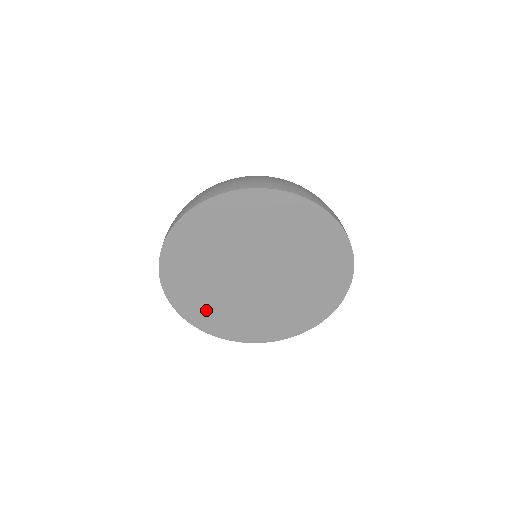
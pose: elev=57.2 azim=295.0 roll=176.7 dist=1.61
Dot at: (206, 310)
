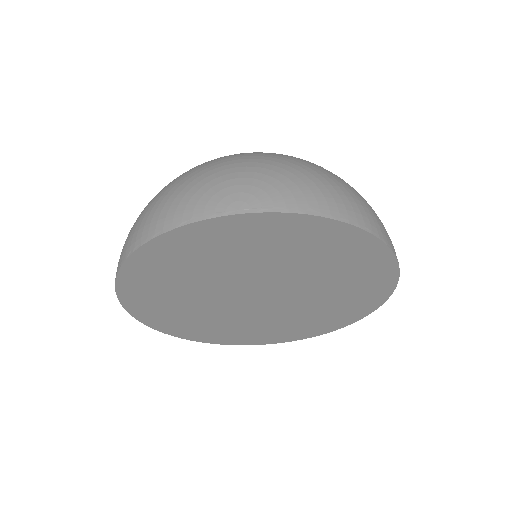
Dot at: (171, 316)
